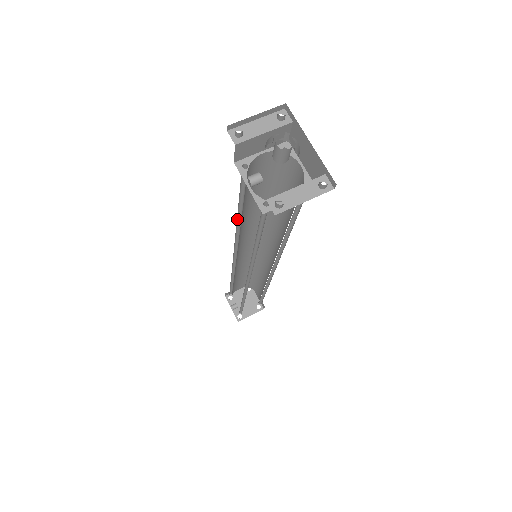
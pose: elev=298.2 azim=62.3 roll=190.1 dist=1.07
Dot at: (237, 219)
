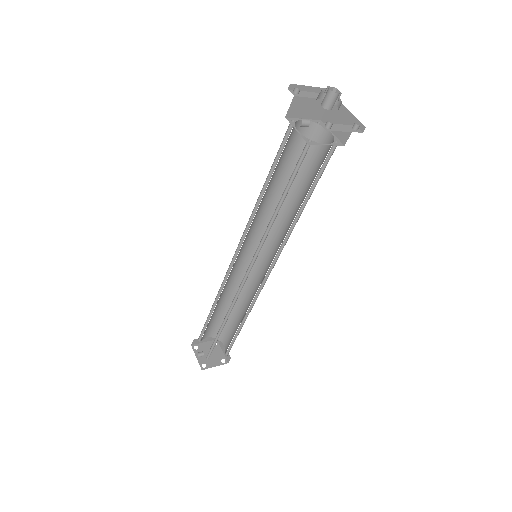
Dot at: (258, 198)
